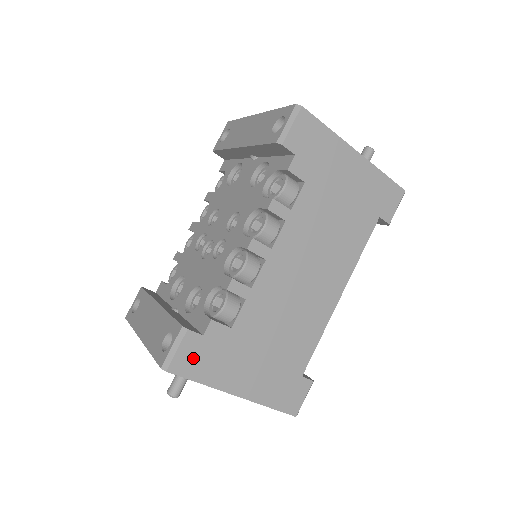
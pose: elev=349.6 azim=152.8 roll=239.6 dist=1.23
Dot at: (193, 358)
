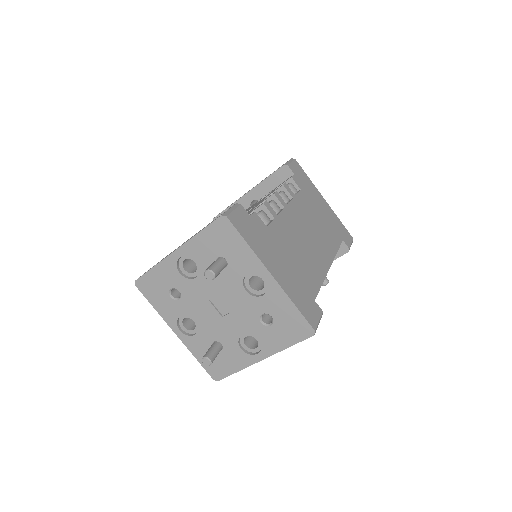
Dot at: (243, 224)
